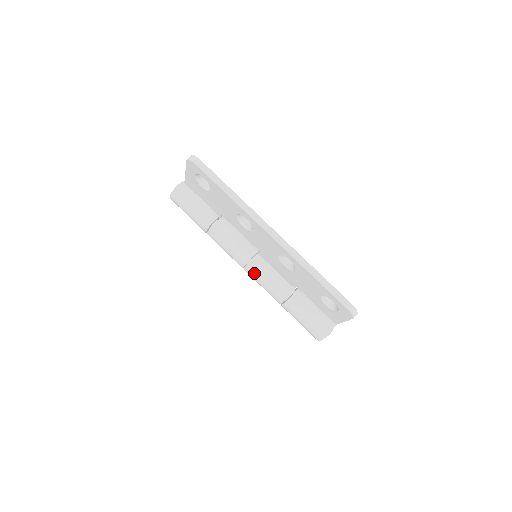
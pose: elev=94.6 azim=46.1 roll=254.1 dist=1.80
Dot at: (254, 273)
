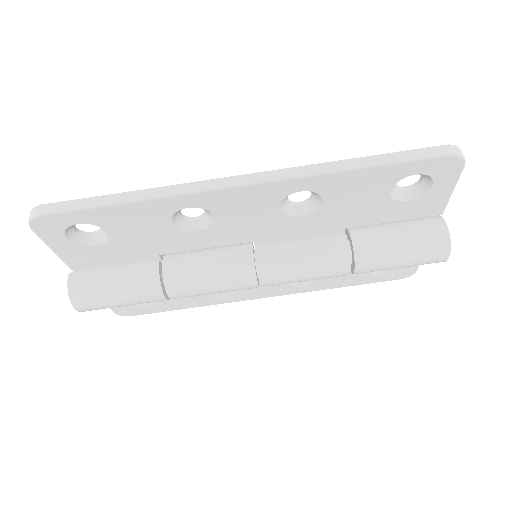
Dot at: (278, 273)
